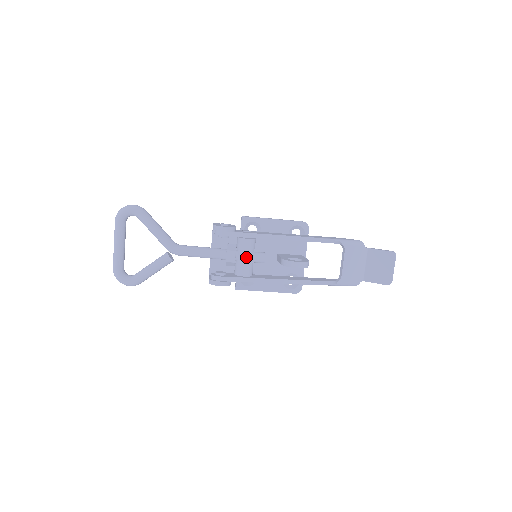
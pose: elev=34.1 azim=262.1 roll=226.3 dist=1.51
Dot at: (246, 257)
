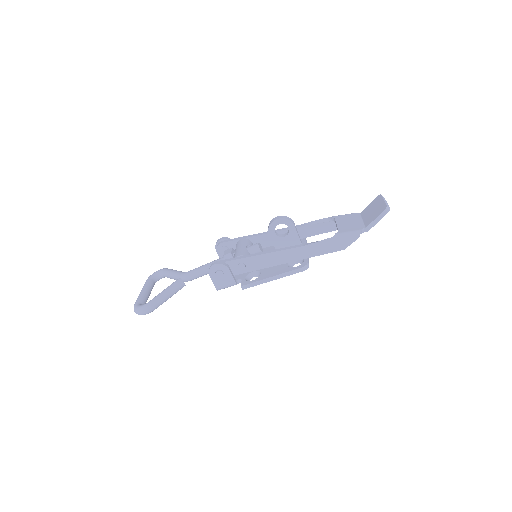
Dot at: (240, 247)
